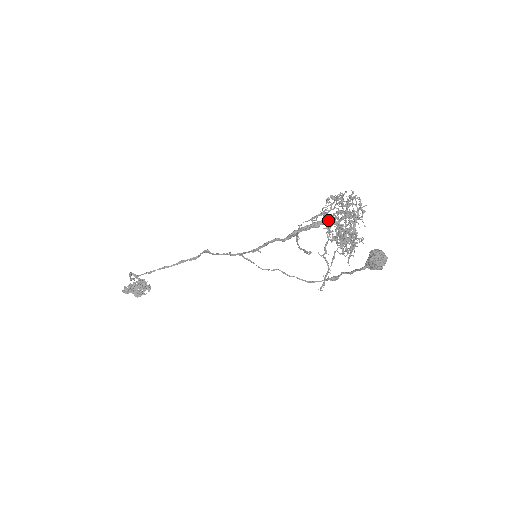
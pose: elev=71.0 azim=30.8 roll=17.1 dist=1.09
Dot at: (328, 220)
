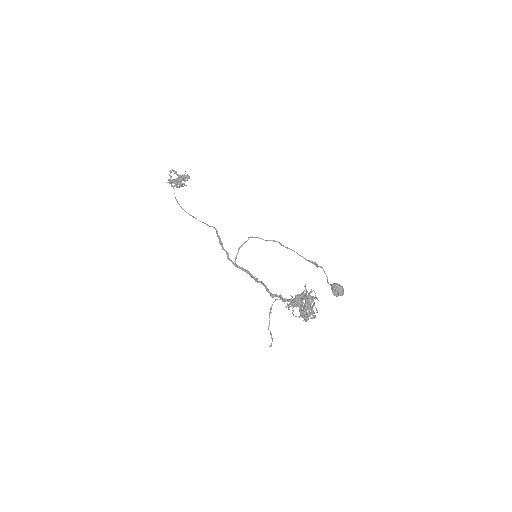
Dot at: occluded
